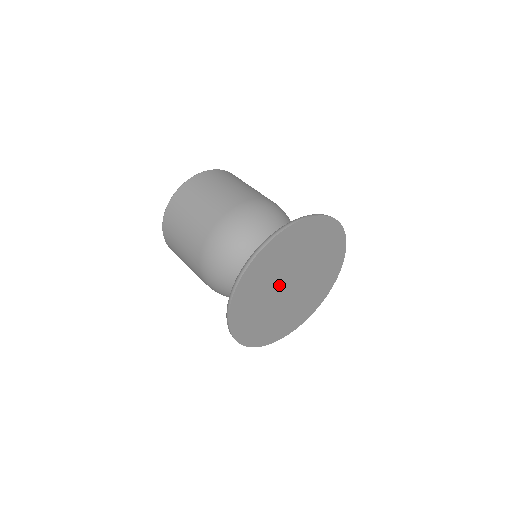
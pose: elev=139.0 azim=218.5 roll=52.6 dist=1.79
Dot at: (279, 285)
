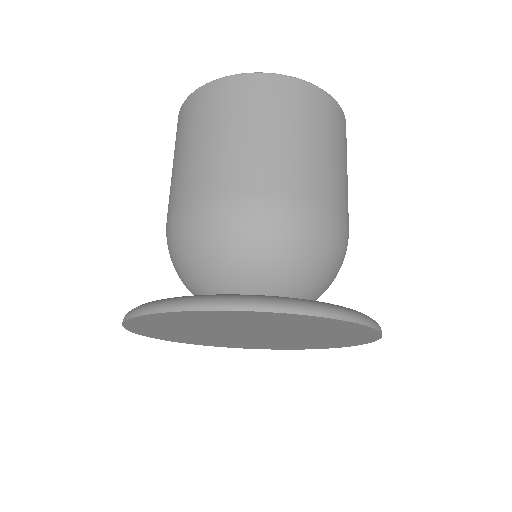
Dot at: (241, 329)
